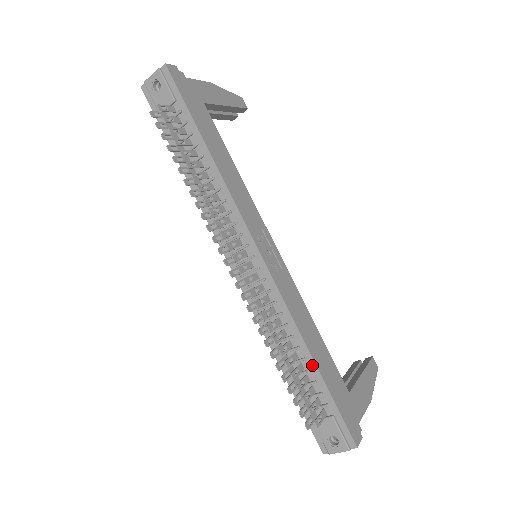
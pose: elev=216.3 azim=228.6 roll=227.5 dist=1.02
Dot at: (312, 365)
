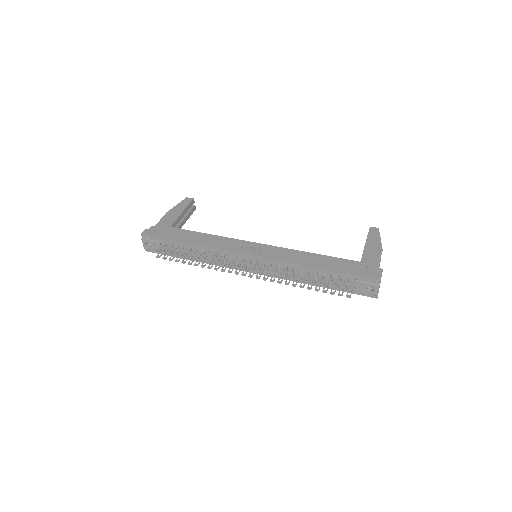
Dot at: (322, 271)
